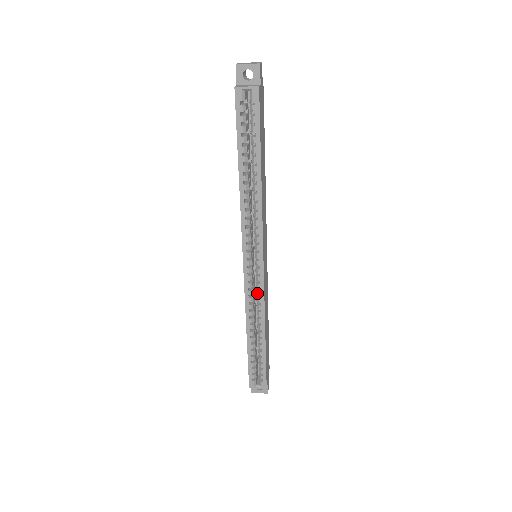
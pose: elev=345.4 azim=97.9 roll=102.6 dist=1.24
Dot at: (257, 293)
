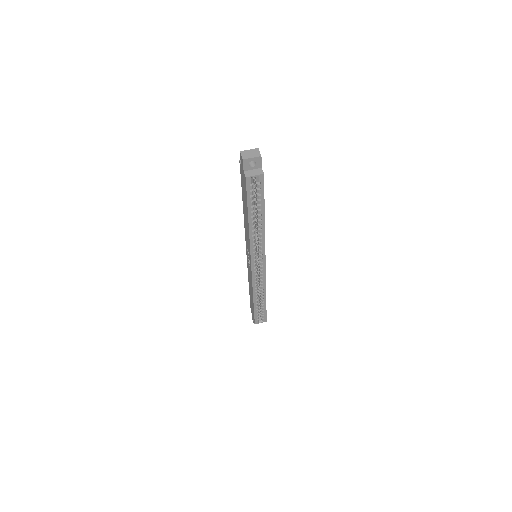
Dot at: (260, 278)
